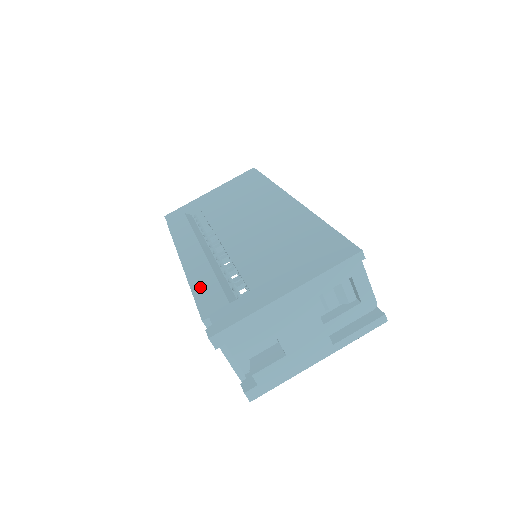
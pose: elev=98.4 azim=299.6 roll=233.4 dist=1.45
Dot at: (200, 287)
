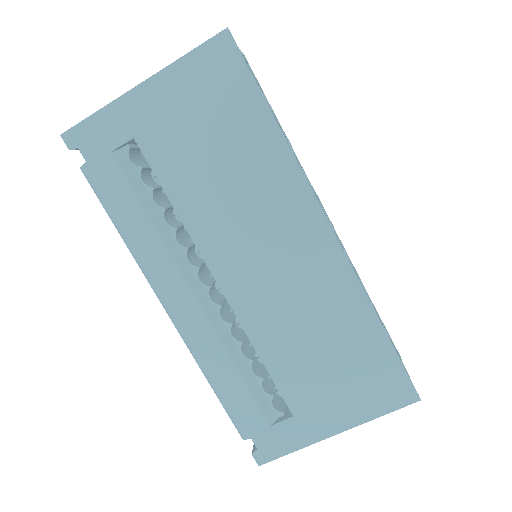
Dot at: (222, 385)
